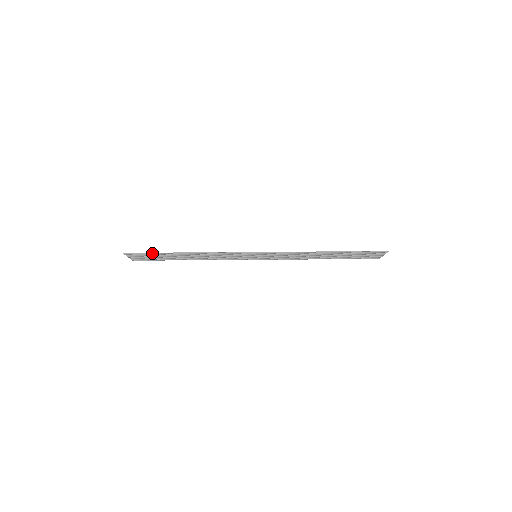
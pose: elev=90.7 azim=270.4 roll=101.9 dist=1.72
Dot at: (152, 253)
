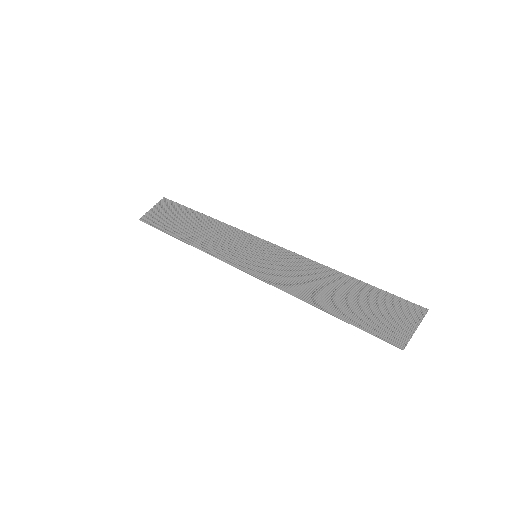
Dot at: (183, 206)
